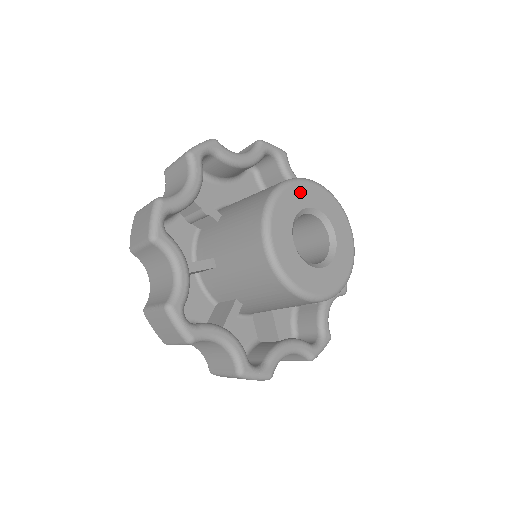
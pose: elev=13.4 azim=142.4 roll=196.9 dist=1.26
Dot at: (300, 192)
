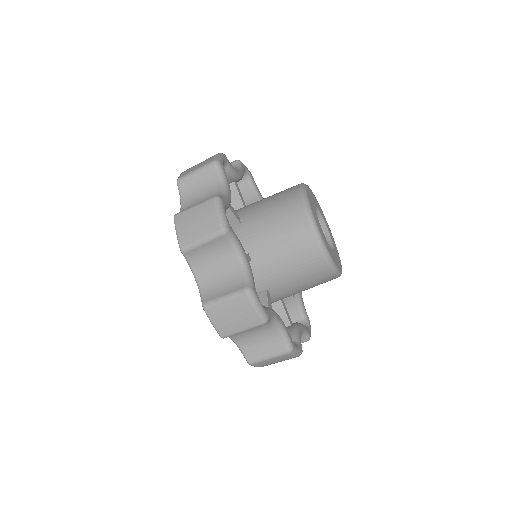
Dot at: (327, 224)
